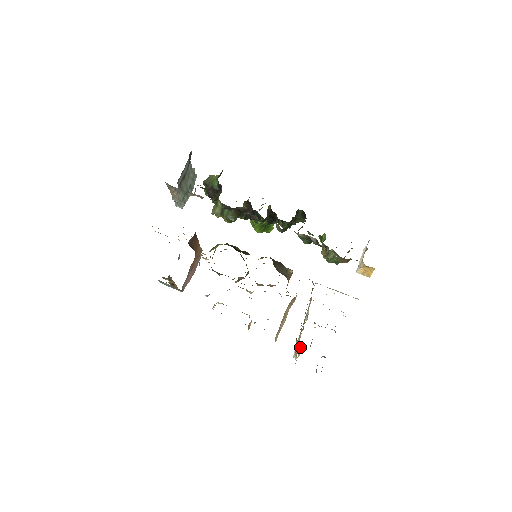
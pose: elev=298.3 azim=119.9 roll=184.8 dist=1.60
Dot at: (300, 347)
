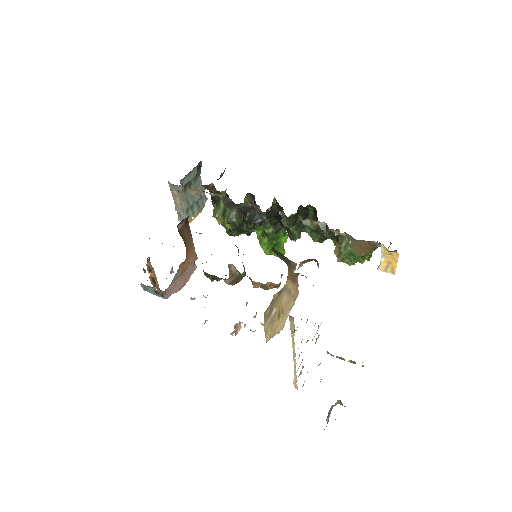
Dot at: (294, 332)
